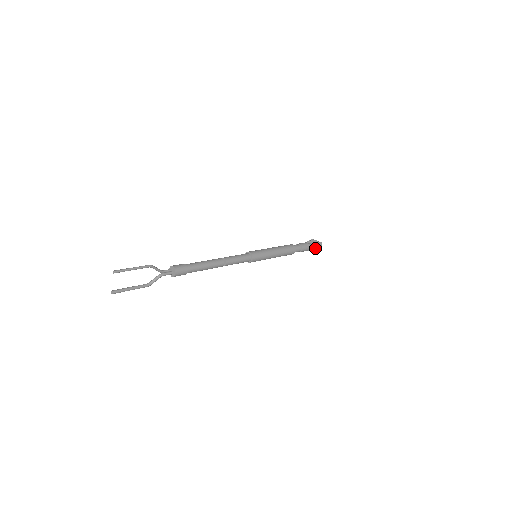
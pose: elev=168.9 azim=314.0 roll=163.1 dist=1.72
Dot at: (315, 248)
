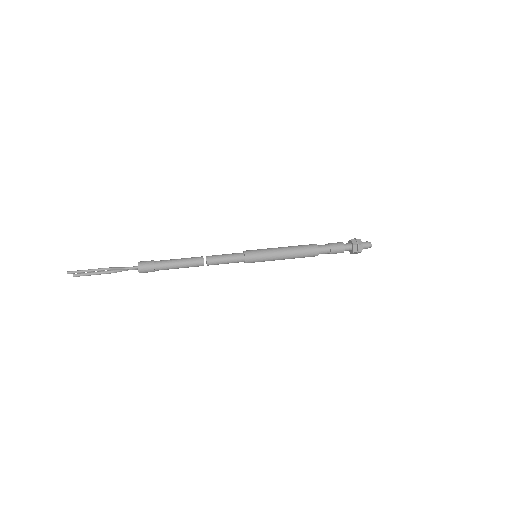
Dot at: (354, 252)
